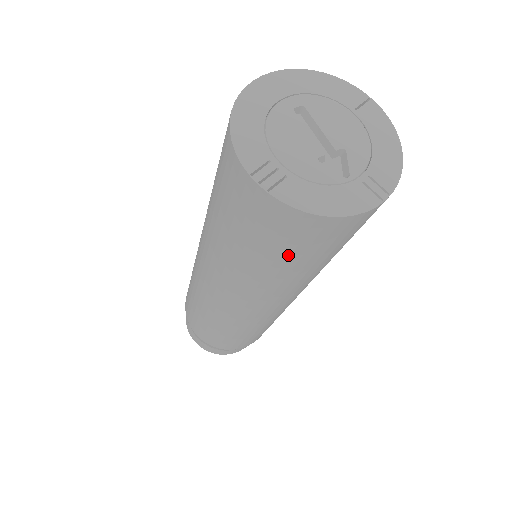
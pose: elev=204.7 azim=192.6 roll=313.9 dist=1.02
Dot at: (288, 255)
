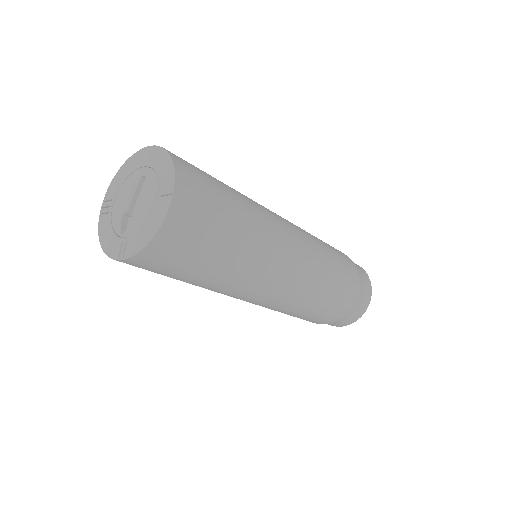
Dot at: occluded
